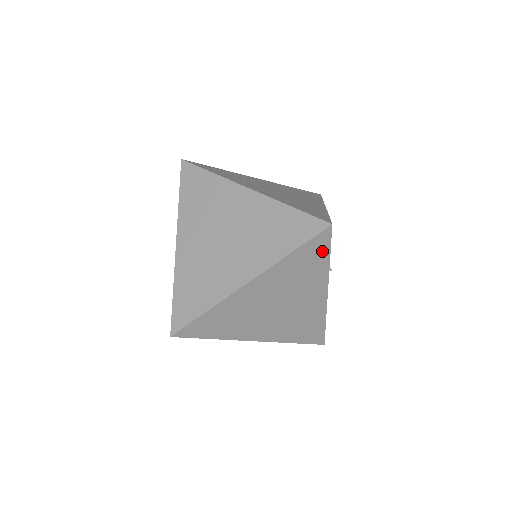
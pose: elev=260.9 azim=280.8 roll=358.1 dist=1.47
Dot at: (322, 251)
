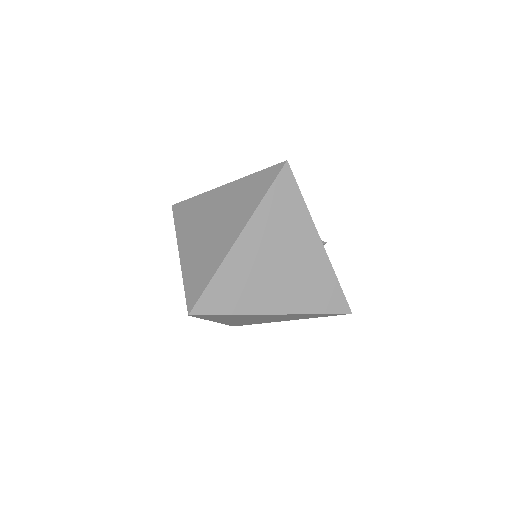
Dot at: (292, 191)
